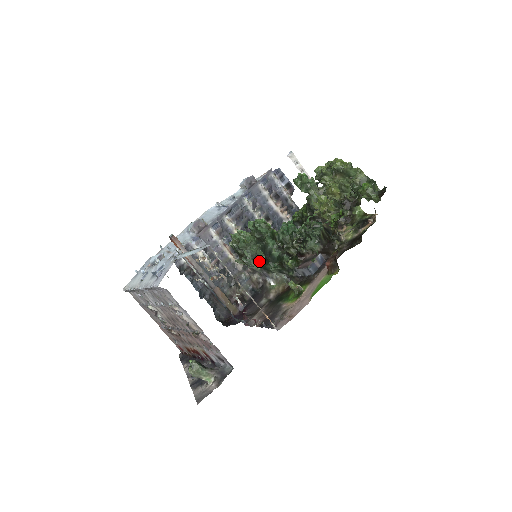
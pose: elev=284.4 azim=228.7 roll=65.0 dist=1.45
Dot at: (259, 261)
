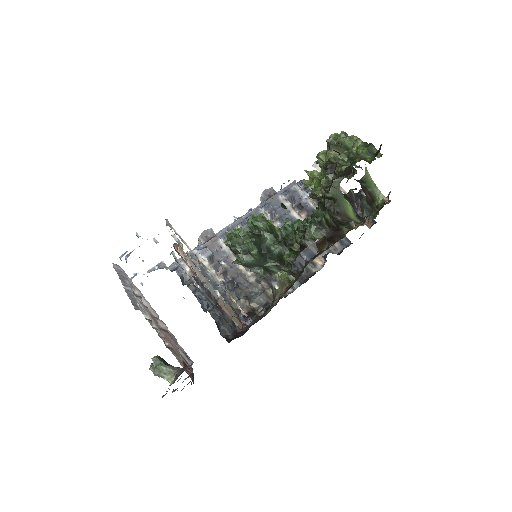
Dot at: (253, 257)
